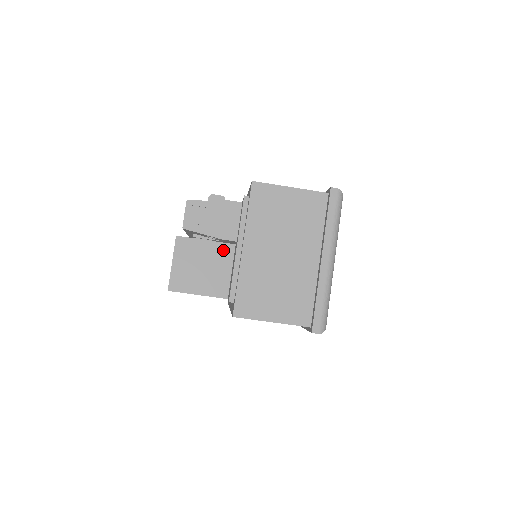
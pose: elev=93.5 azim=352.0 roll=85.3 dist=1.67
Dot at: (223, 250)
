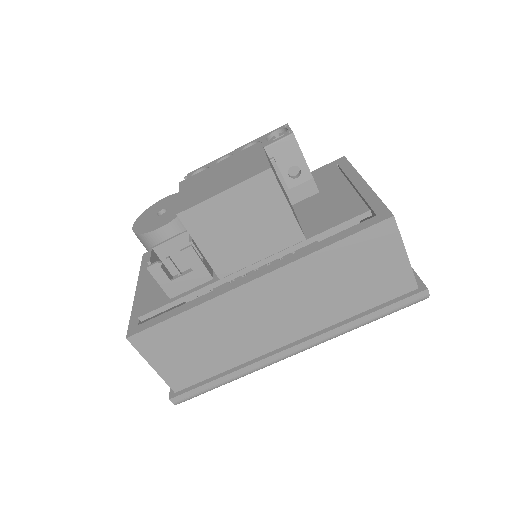
Dot at: occluded
